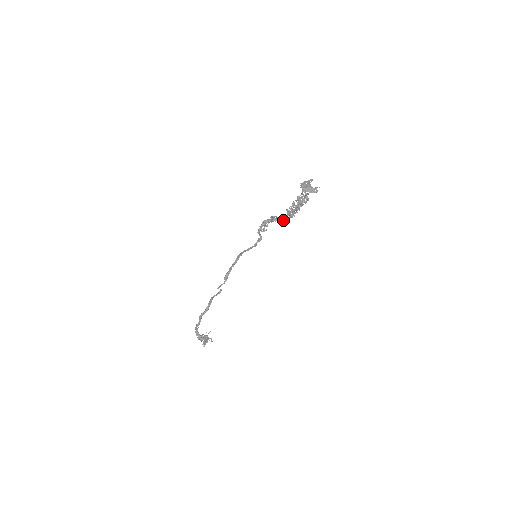
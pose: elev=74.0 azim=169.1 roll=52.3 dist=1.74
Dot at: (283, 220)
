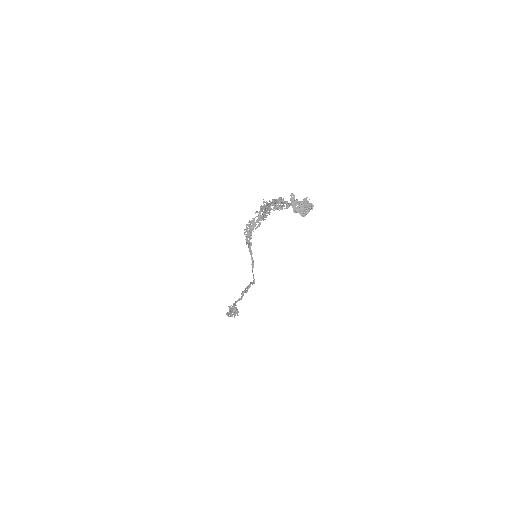
Dot at: (259, 219)
